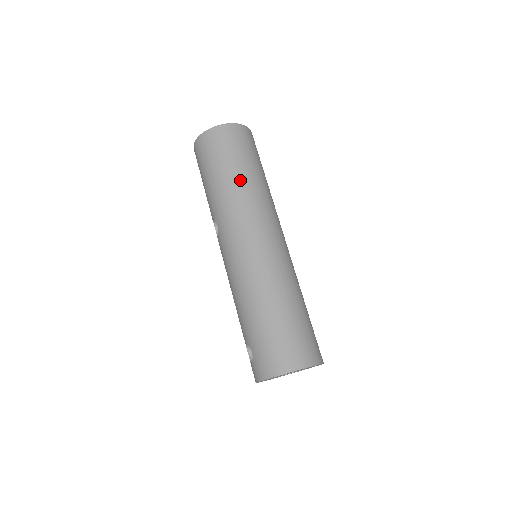
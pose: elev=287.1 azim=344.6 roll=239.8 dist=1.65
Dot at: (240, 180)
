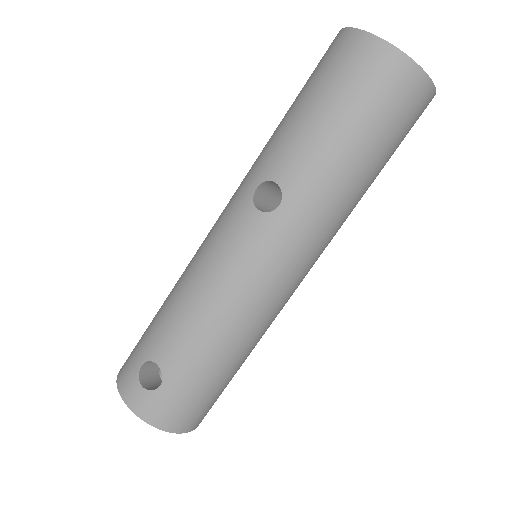
Dot at: (362, 190)
